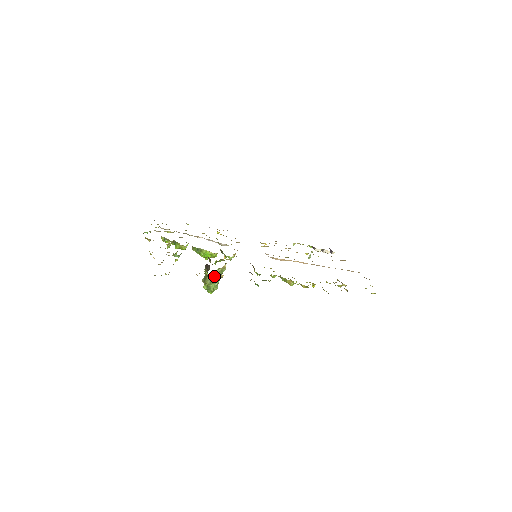
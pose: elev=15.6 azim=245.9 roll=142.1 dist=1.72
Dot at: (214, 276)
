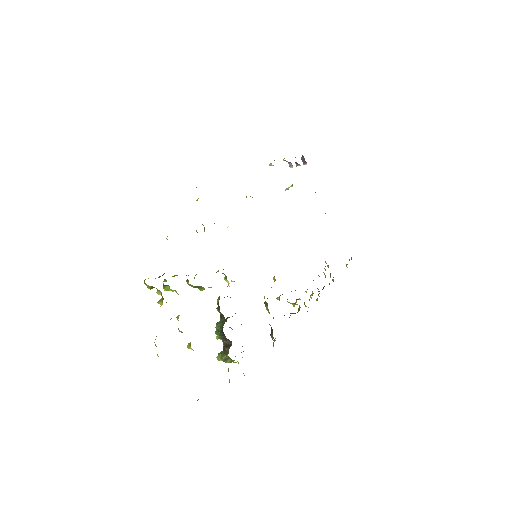
Dot at: occluded
